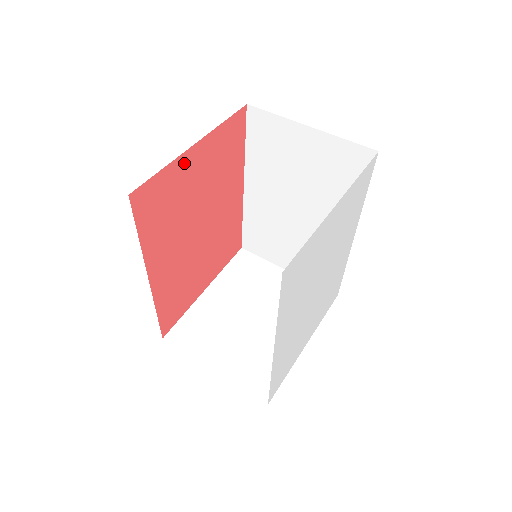
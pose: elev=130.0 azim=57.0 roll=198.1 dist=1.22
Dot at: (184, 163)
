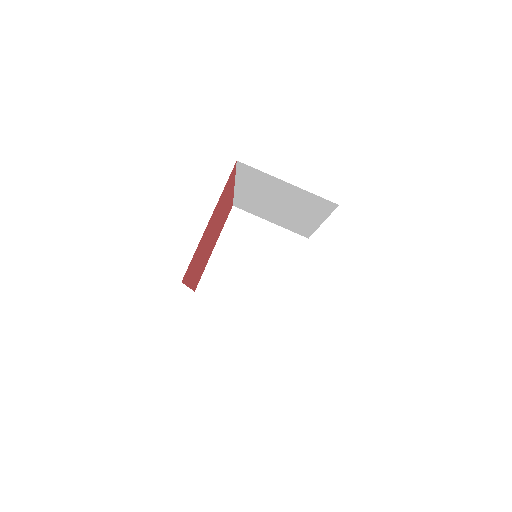
Dot at: (204, 233)
